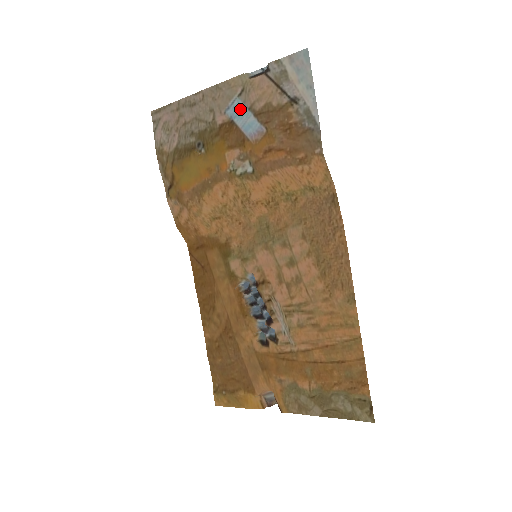
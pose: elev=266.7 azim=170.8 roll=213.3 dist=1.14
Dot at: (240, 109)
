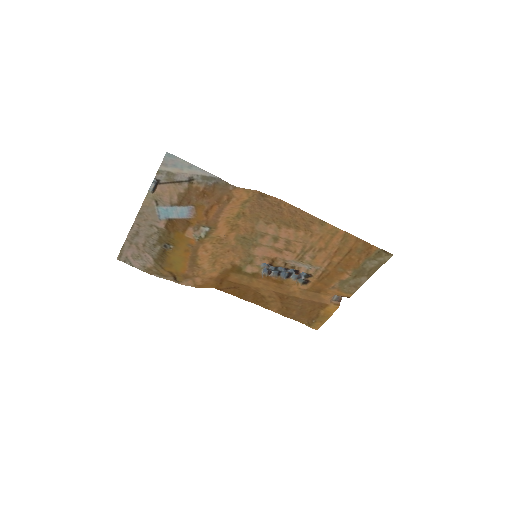
Dot at: (166, 210)
